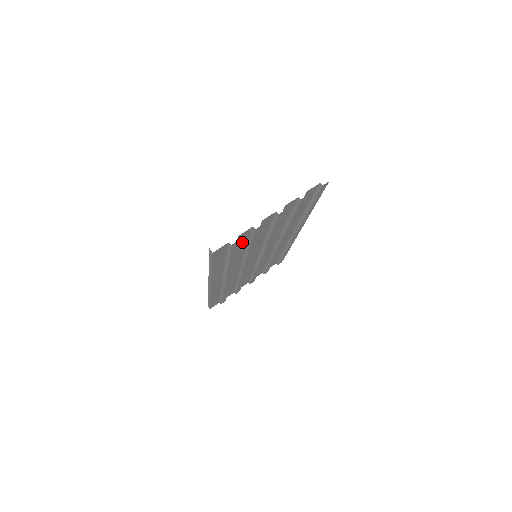
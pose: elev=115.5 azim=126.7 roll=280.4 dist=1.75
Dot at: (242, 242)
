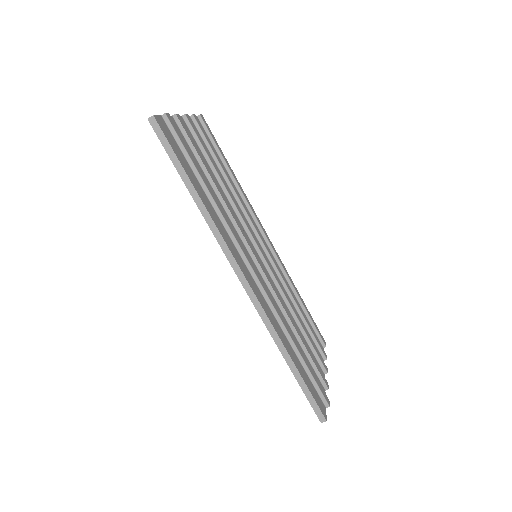
Dot at: occluded
